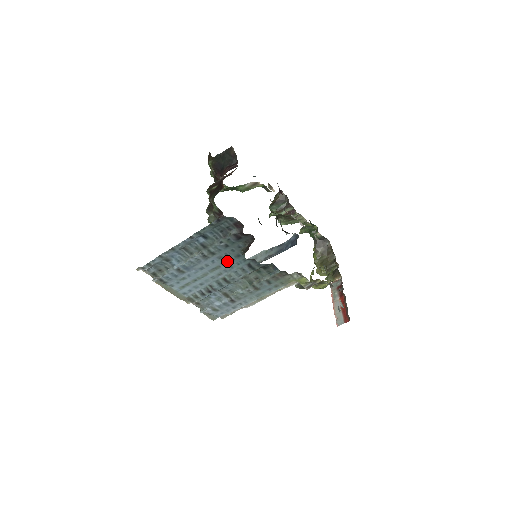
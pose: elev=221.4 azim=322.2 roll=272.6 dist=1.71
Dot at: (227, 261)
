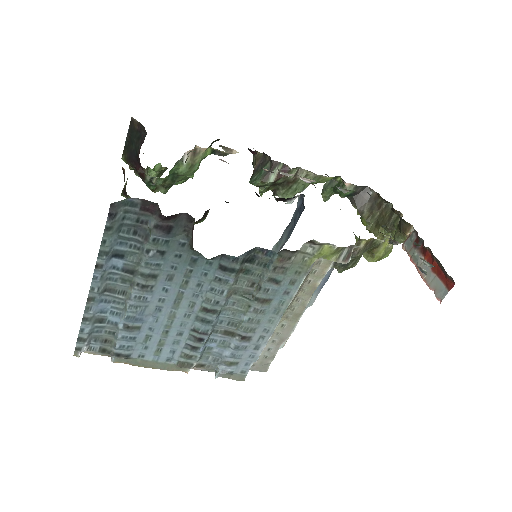
Dot at: (185, 278)
